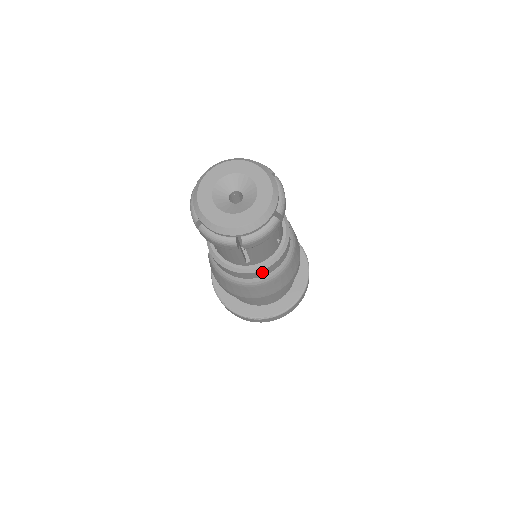
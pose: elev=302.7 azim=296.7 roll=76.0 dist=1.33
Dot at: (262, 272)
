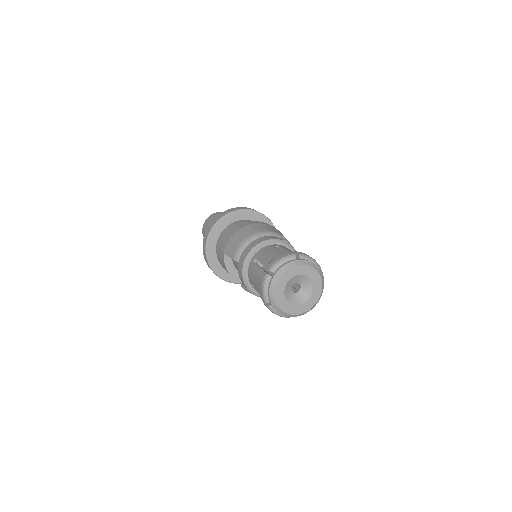
Dot at: occluded
